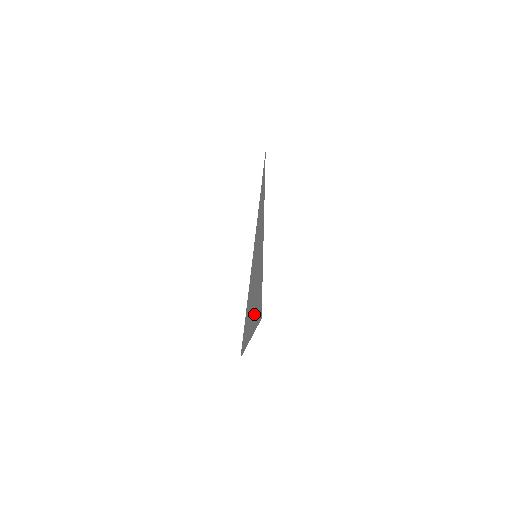
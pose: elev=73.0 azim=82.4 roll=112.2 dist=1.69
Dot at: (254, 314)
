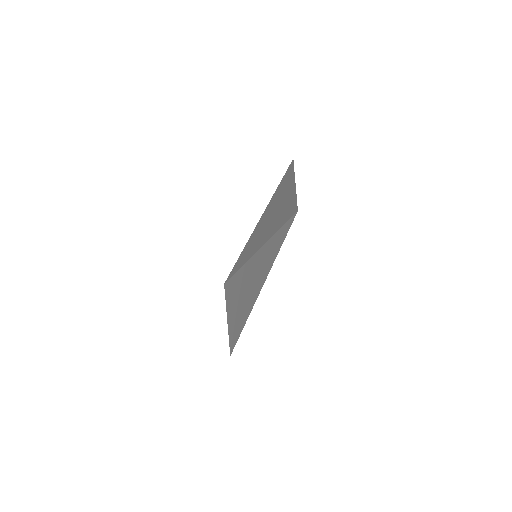
Dot at: (233, 320)
